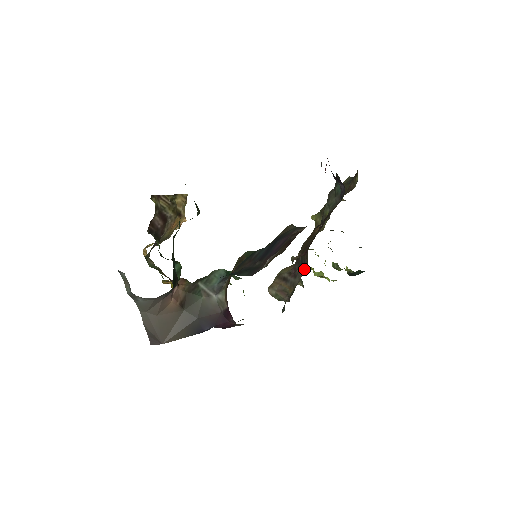
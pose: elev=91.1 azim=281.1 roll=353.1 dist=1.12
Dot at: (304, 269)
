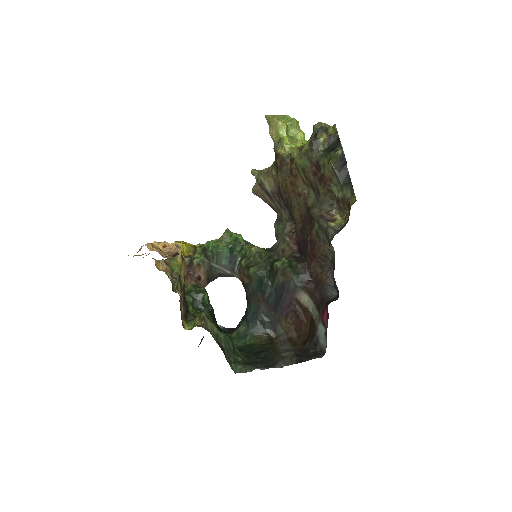
Dot at: (291, 219)
